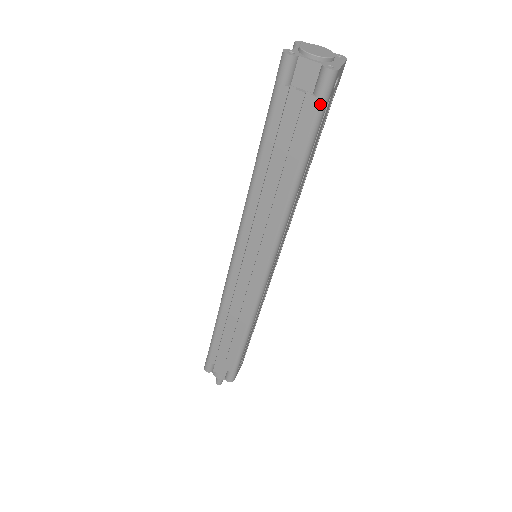
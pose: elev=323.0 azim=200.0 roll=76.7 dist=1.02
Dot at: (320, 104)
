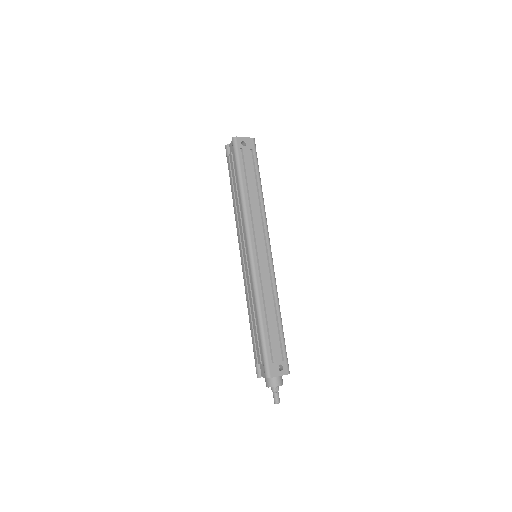
Dot at: (235, 152)
